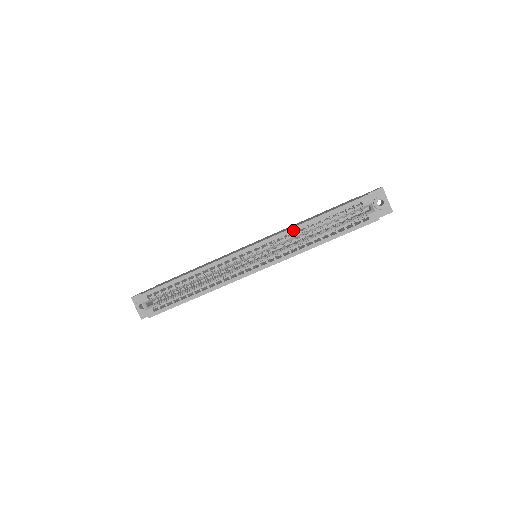
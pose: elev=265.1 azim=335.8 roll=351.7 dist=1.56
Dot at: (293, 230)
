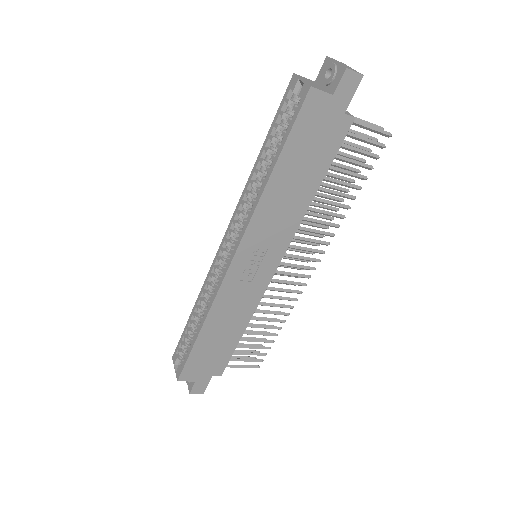
Dot at: (247, 186)
